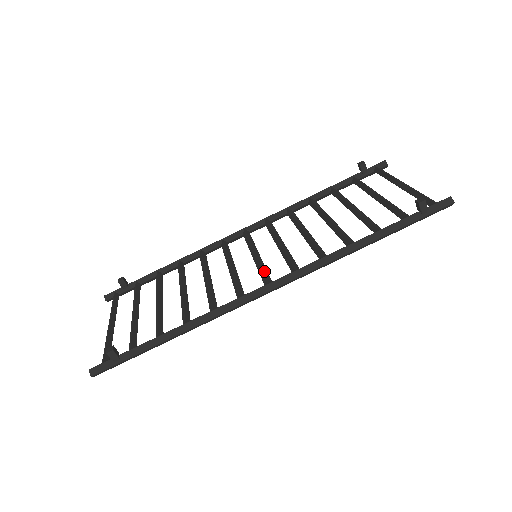
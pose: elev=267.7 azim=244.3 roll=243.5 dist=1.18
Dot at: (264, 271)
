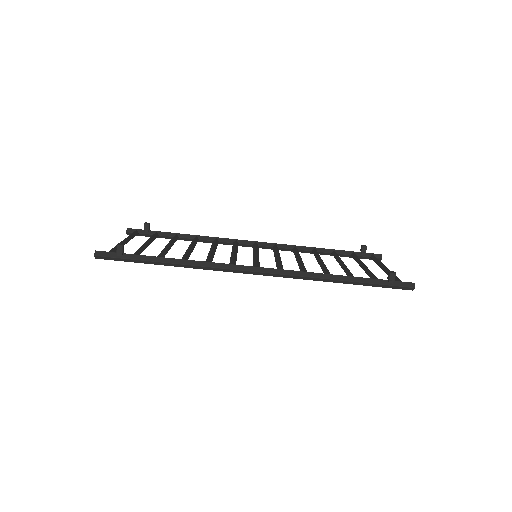
Dot at: (258, 262)
